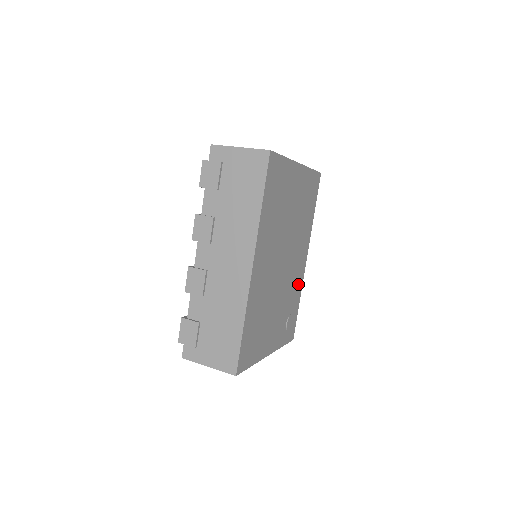
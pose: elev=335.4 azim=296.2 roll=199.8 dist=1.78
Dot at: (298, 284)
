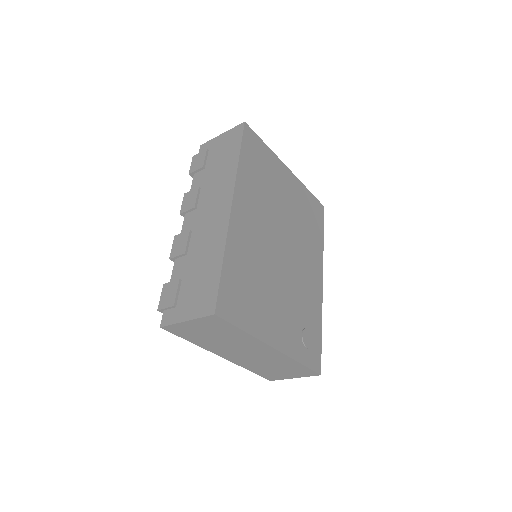
Dot at: (314, 301)
